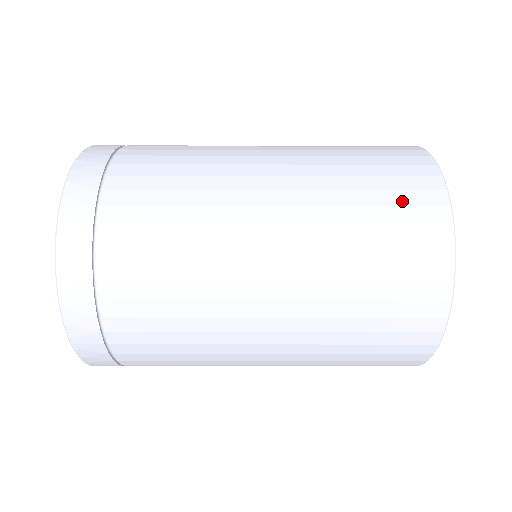
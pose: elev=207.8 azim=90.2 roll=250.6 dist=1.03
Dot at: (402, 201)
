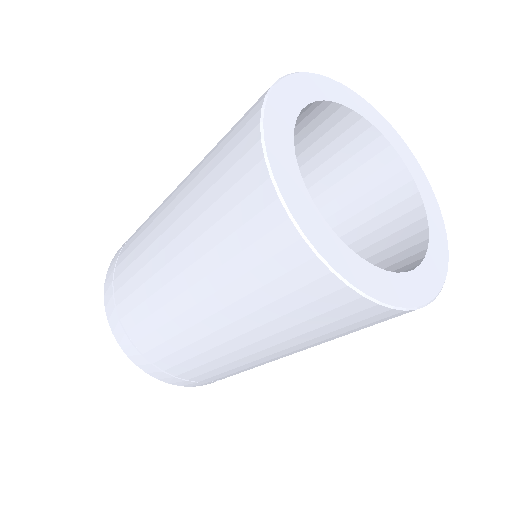
Dot at: (238, 123)
